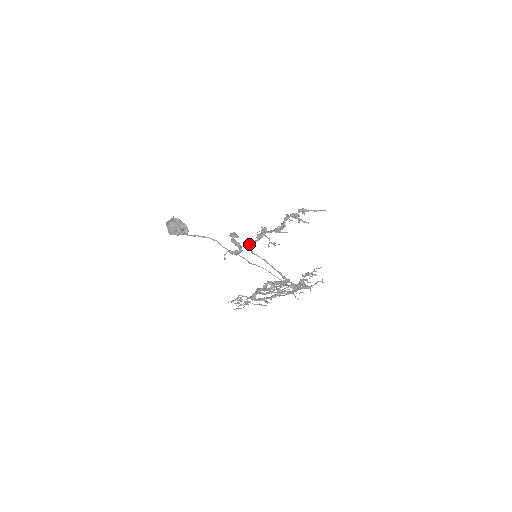
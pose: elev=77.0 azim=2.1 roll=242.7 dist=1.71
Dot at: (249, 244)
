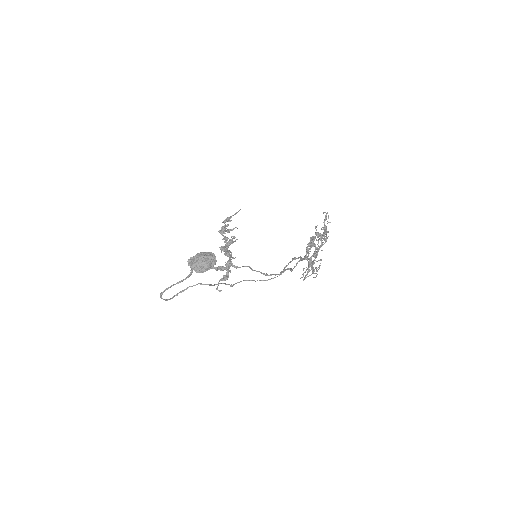
Dot at: (230, 261)
